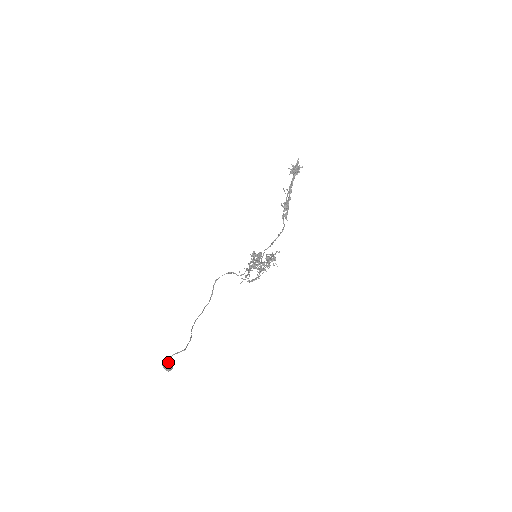
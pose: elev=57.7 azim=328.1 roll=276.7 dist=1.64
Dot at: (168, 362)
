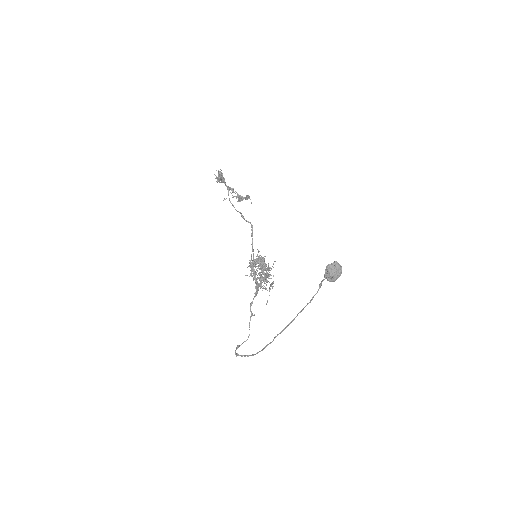
Dot at: (331, 264)
